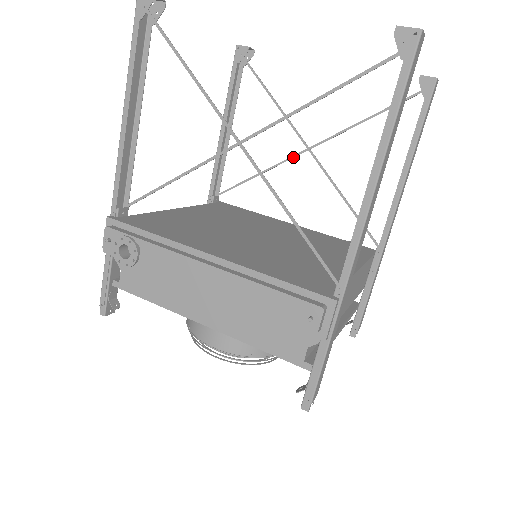
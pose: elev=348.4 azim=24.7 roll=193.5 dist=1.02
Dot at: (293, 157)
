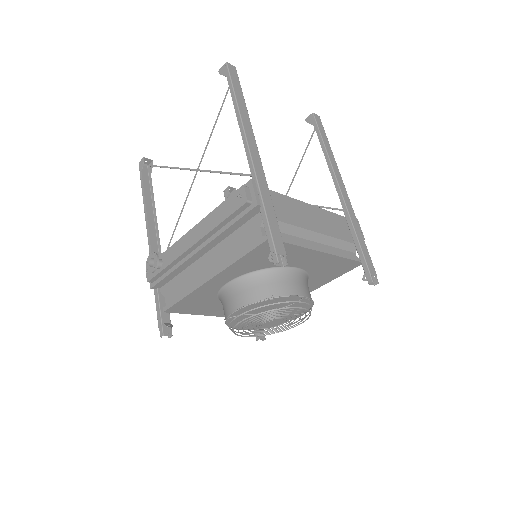
Dot at: occluded
